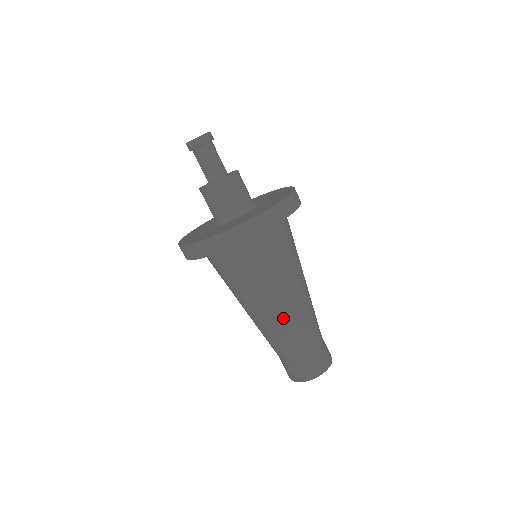
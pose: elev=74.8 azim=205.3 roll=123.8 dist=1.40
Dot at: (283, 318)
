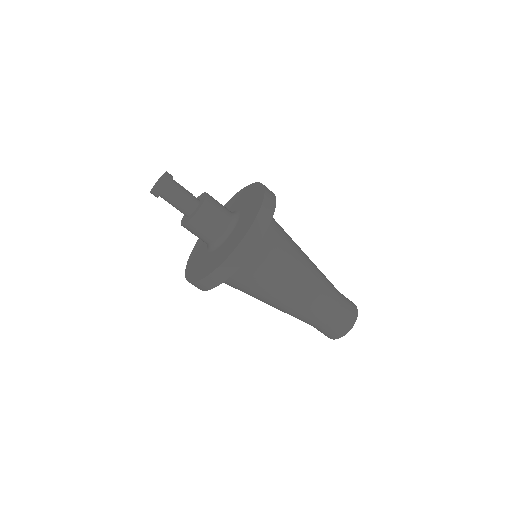
Dot at: occluded
